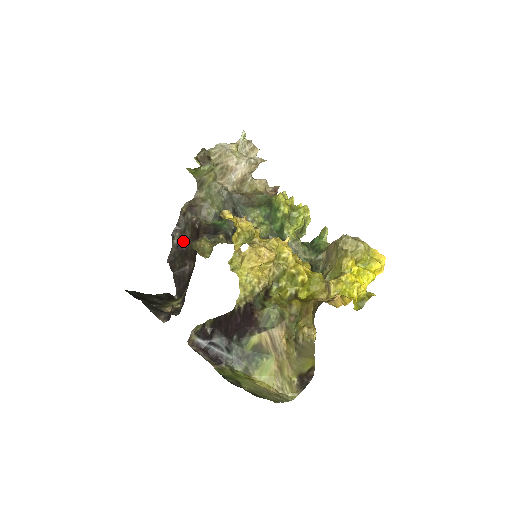
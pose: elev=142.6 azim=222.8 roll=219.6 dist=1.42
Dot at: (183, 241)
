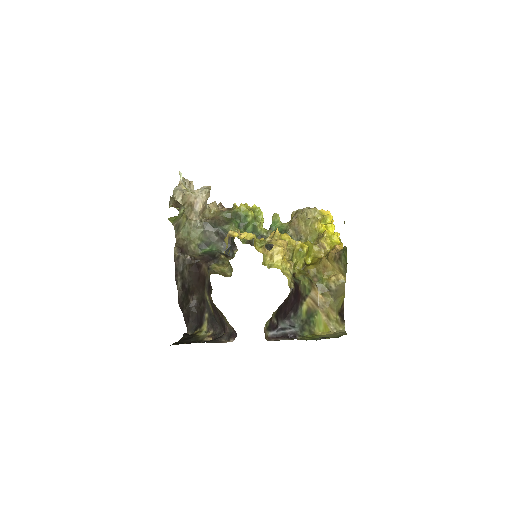
Dot at: (184, 281)
